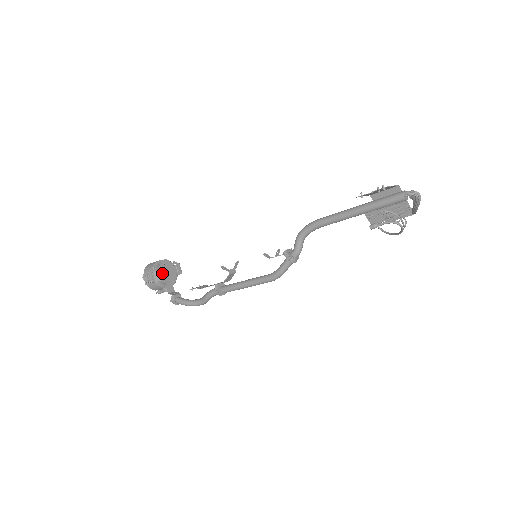
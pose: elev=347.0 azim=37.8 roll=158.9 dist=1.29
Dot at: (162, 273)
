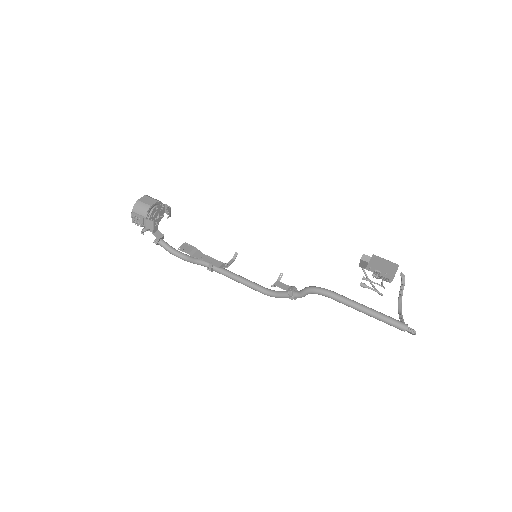
Dot at: (155, 223)
